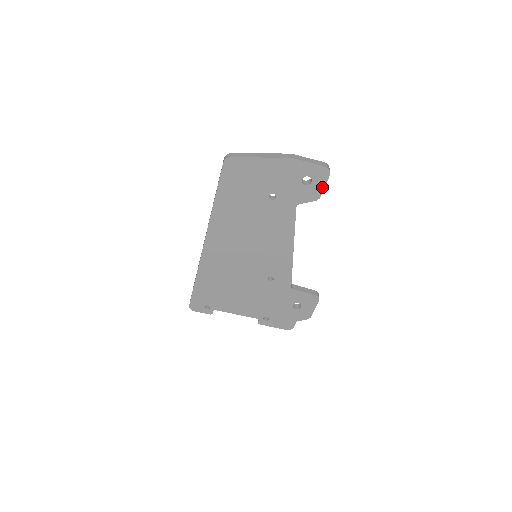
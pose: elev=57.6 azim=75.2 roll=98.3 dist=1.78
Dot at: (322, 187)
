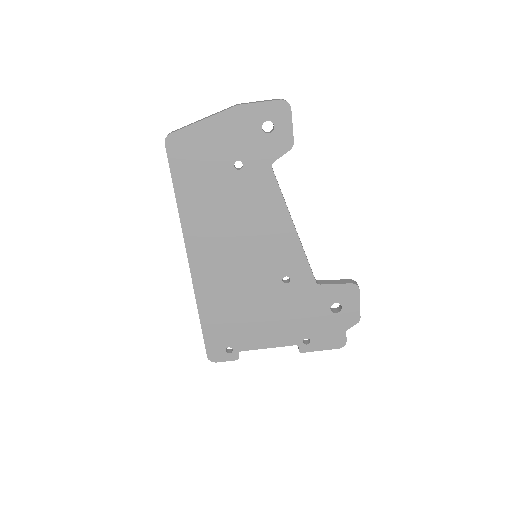
Dot at: (289, 128)
